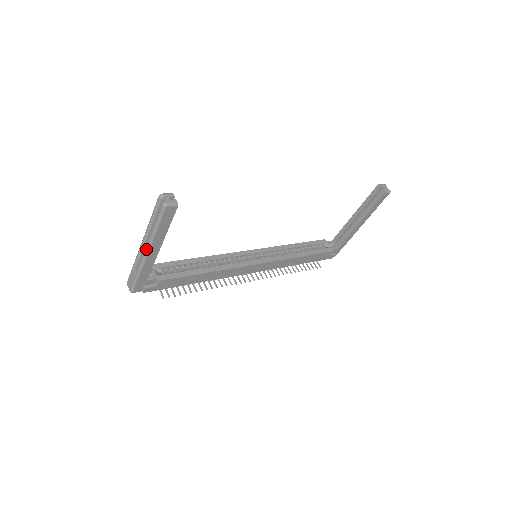
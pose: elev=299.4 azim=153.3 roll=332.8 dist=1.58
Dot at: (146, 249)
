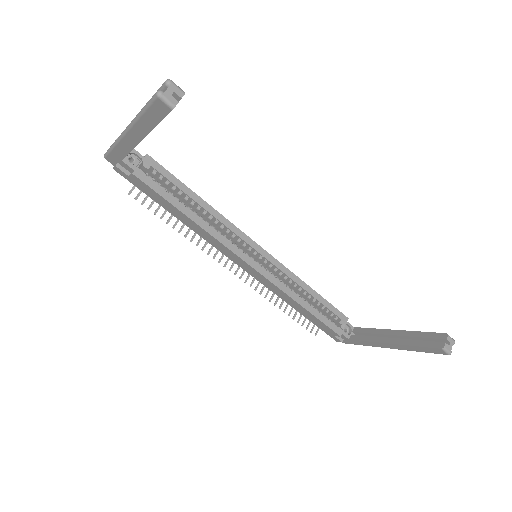
Dot at: (128, 126)
